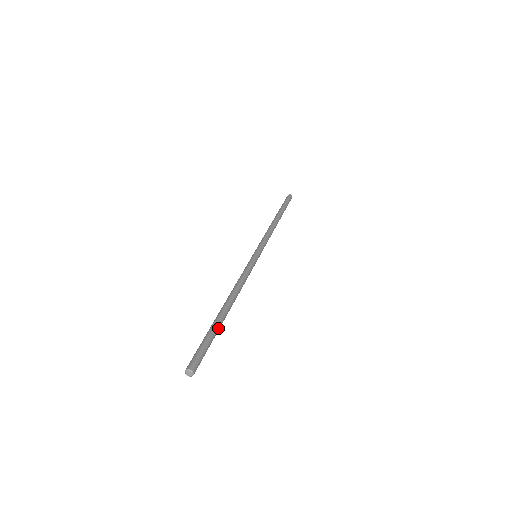
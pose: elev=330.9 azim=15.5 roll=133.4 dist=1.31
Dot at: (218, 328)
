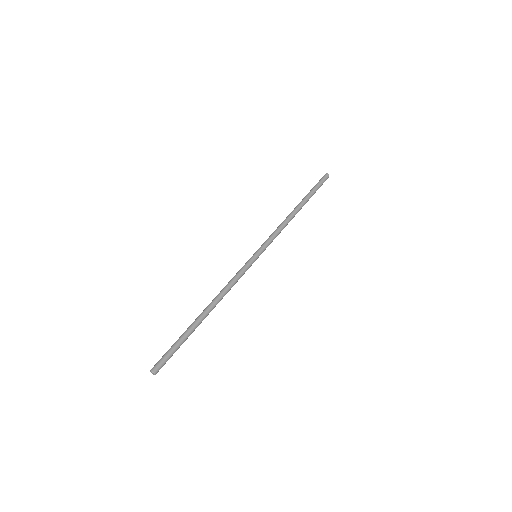
Dot at: occluded
